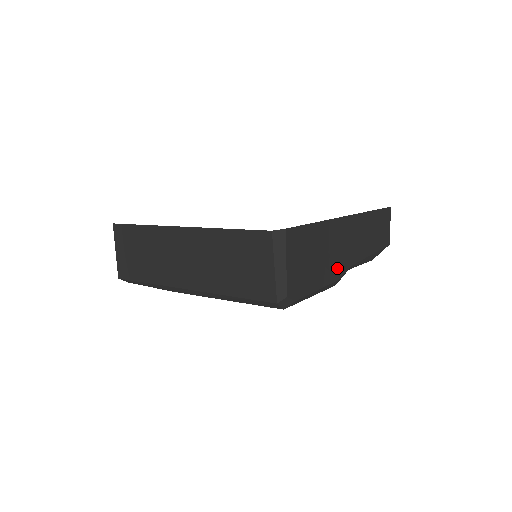
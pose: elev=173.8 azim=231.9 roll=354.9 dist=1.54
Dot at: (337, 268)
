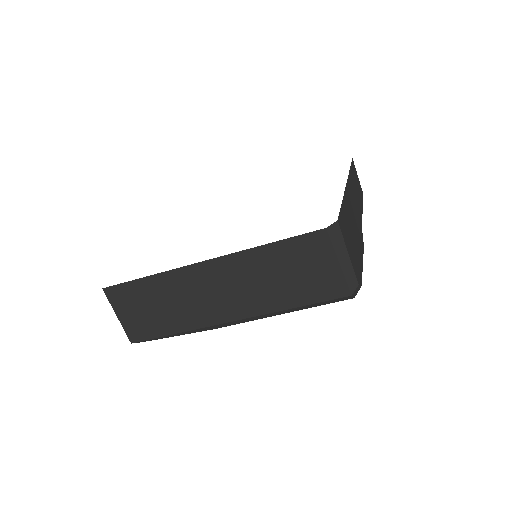
Dot at: (360, 236)
